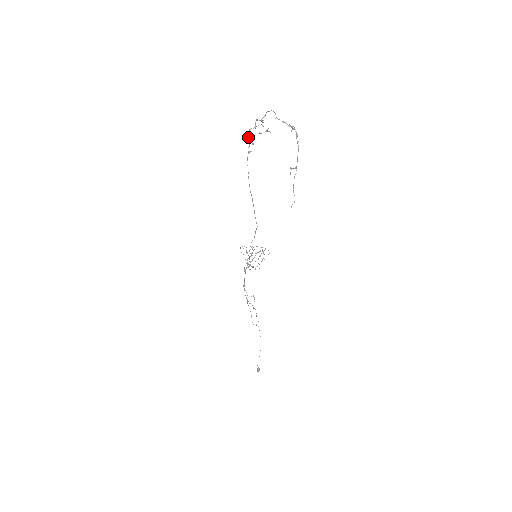
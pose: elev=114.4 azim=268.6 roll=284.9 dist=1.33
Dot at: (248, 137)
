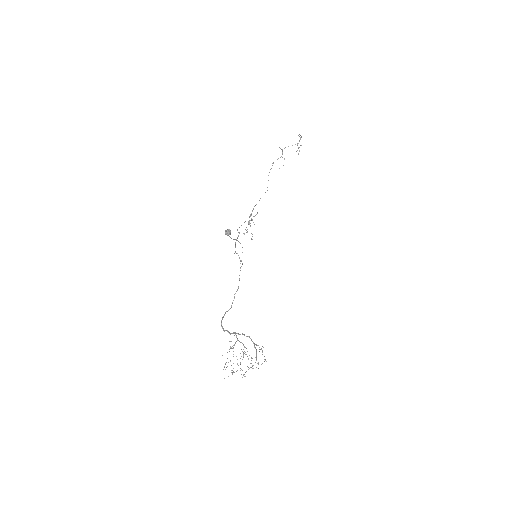
Dot at: occluded
